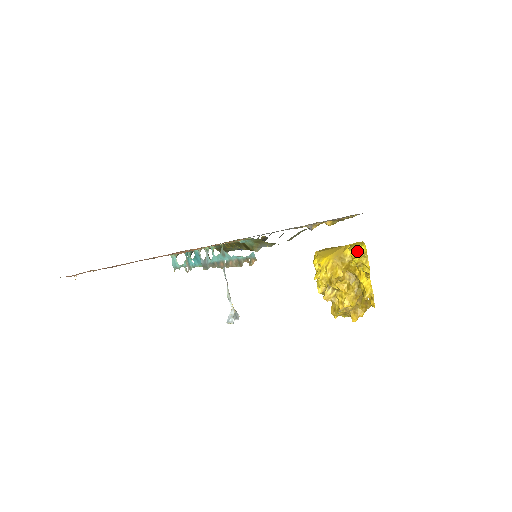
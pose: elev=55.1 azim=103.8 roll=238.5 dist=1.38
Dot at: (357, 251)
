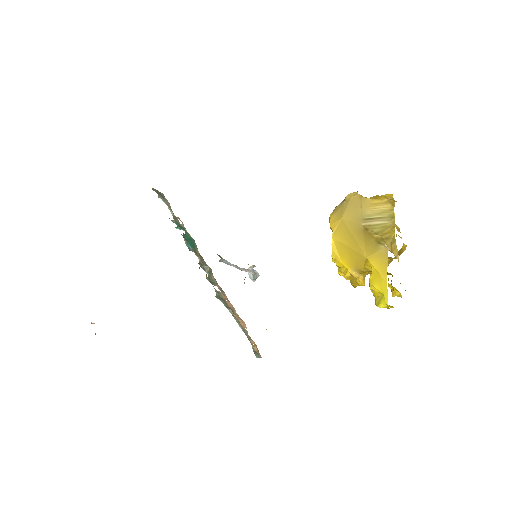
Dot at: (378, 300)
